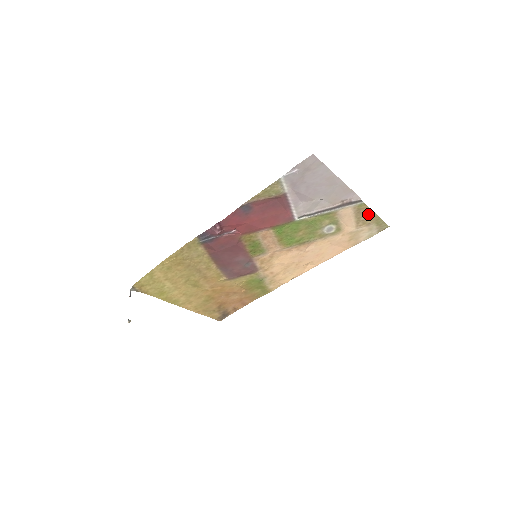
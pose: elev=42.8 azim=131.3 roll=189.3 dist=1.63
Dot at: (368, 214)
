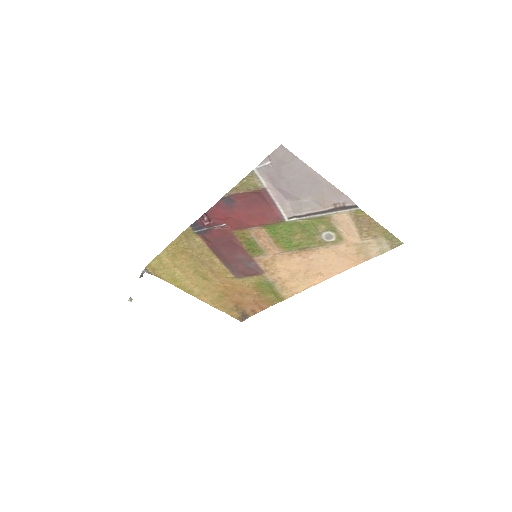
Dot at: (371, 224)
